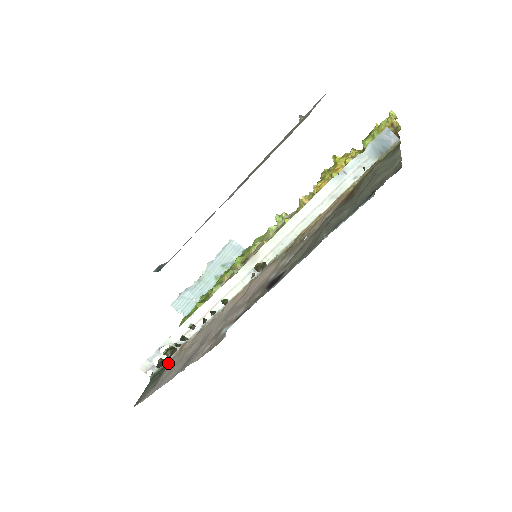
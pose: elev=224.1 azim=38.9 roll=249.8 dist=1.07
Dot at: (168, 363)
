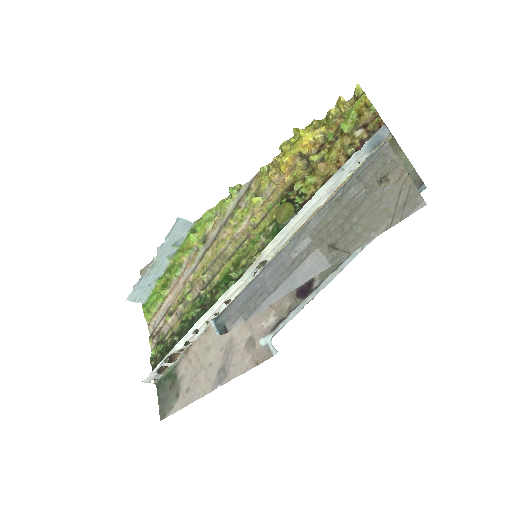
Dot at: (175, 368)
